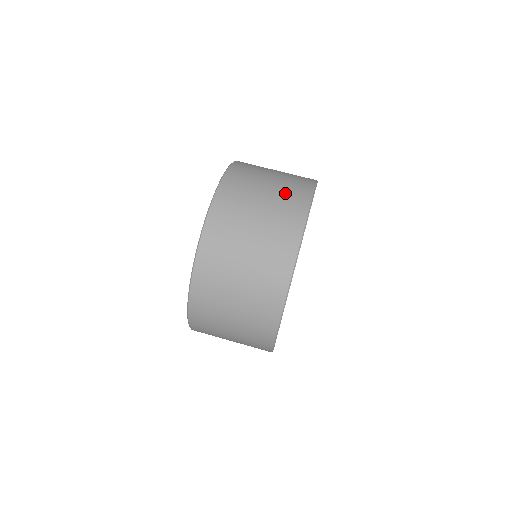
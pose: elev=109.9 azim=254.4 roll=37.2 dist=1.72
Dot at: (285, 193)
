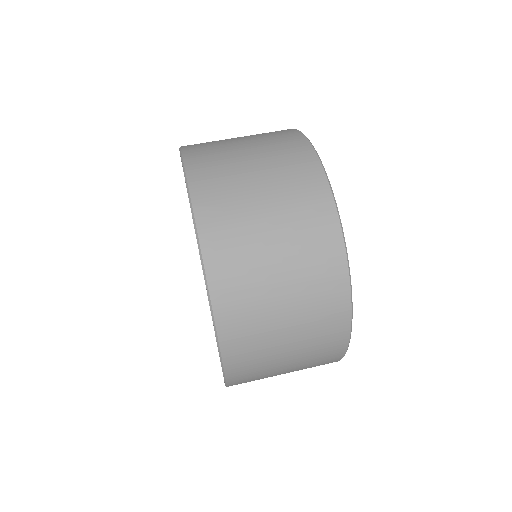
Dot at: (288, 185)
